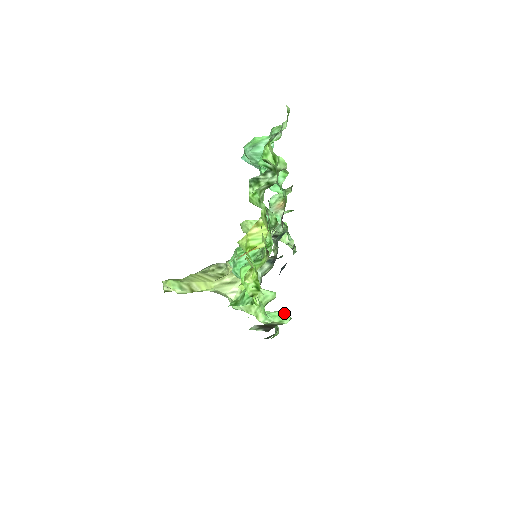
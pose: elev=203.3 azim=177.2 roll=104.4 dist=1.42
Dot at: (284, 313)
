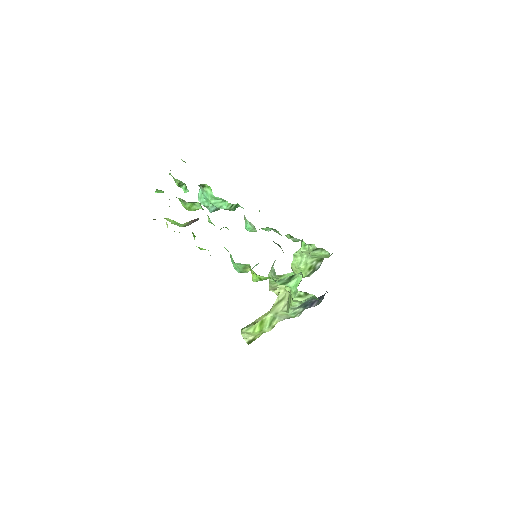
Dot at: (300, 277)
